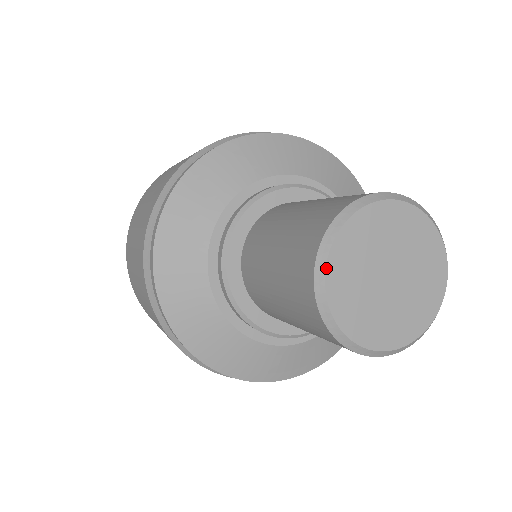
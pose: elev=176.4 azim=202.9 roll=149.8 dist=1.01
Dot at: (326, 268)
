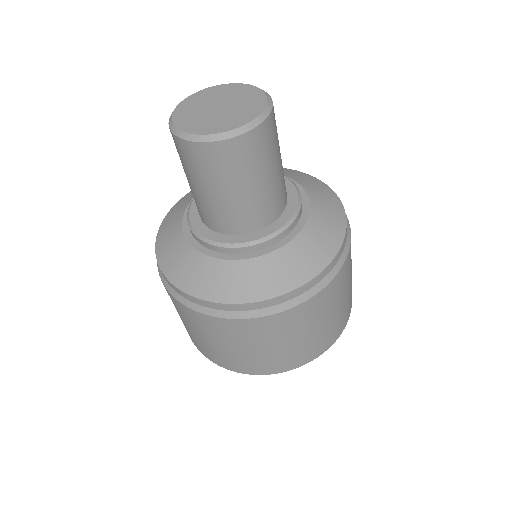
Dot at: (176, 108)
